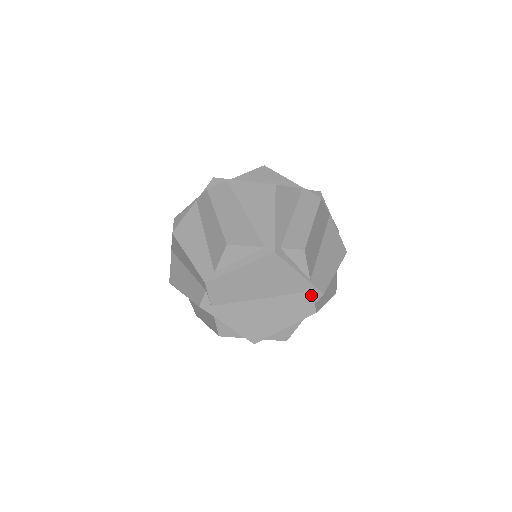
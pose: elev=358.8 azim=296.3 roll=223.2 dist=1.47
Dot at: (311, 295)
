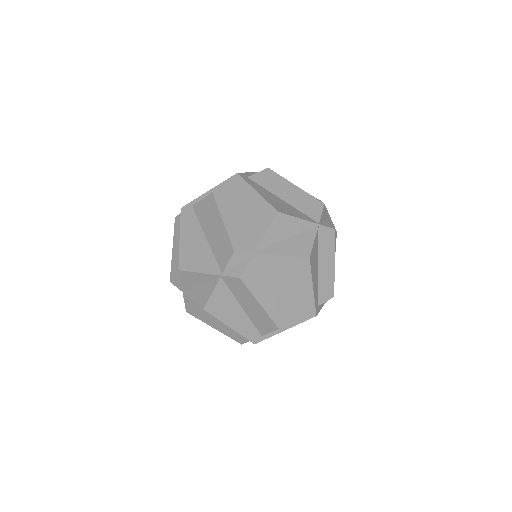
Dot at: occluded
